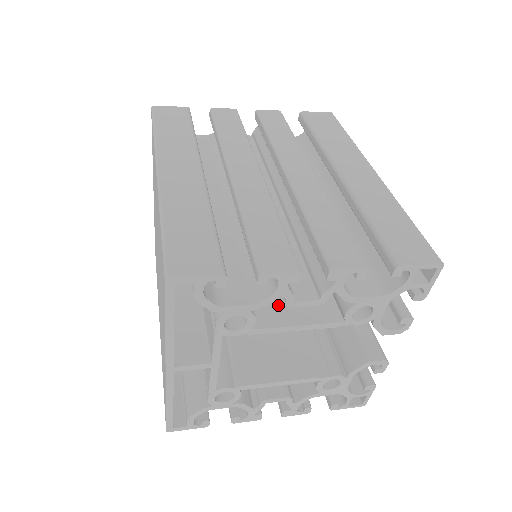
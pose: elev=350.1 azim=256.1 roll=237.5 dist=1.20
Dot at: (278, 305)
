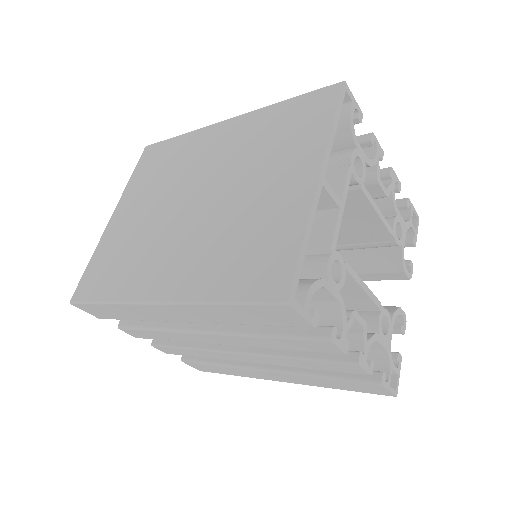
Dot at: occluded
